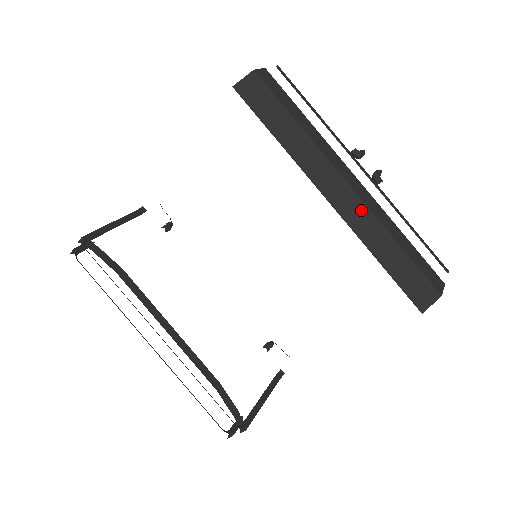
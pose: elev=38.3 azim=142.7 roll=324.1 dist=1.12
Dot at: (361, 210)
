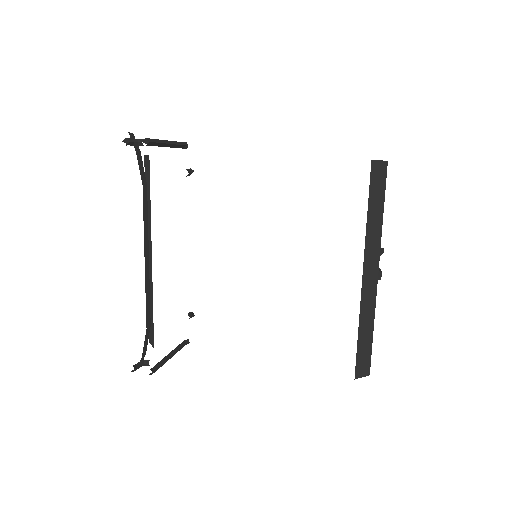
Dot at: (372, 295)
